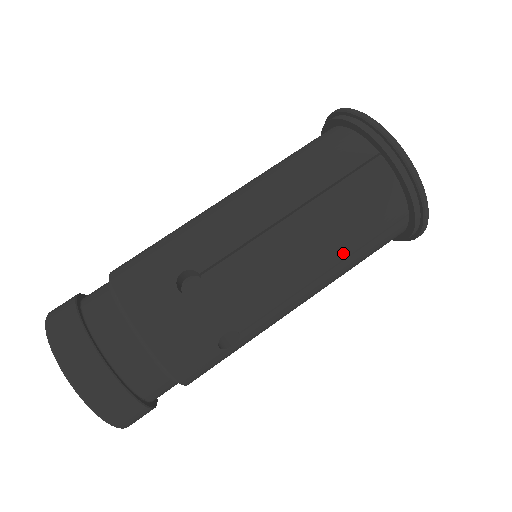
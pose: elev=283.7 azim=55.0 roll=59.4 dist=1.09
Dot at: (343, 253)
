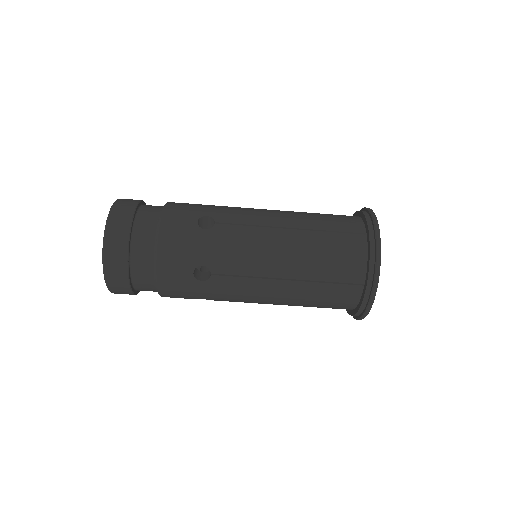
Dot at: occluded
